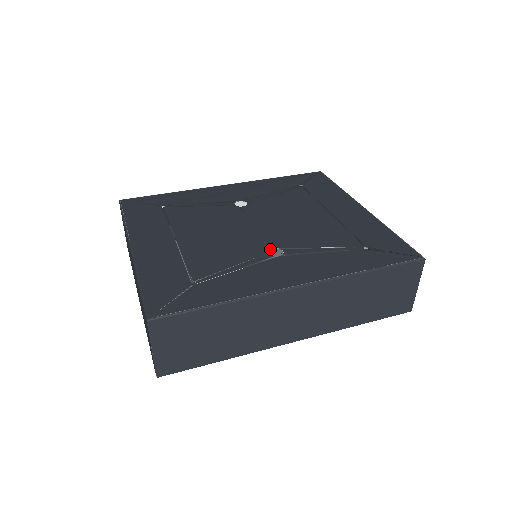
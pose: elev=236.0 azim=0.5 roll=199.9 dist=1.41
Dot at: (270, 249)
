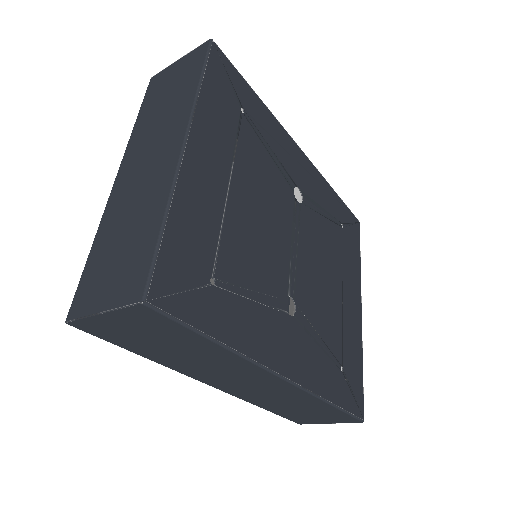
Dot at: (289, 296)
